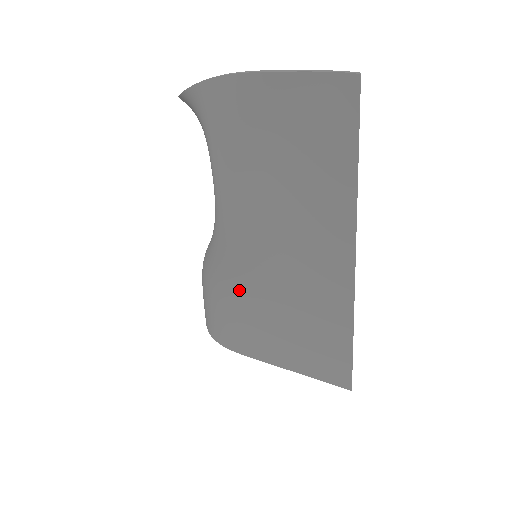
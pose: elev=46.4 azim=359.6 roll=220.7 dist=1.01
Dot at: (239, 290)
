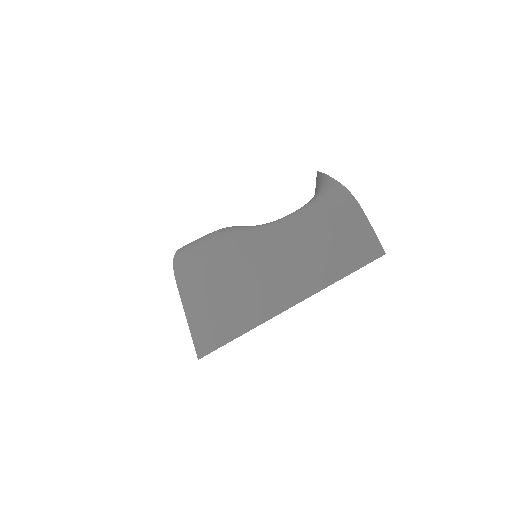
Dot at: (228, 258)
